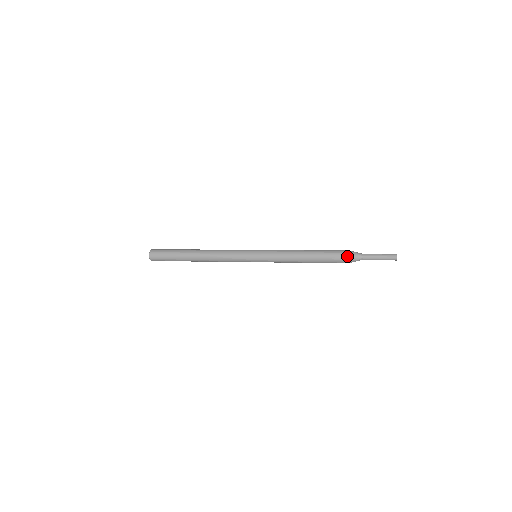
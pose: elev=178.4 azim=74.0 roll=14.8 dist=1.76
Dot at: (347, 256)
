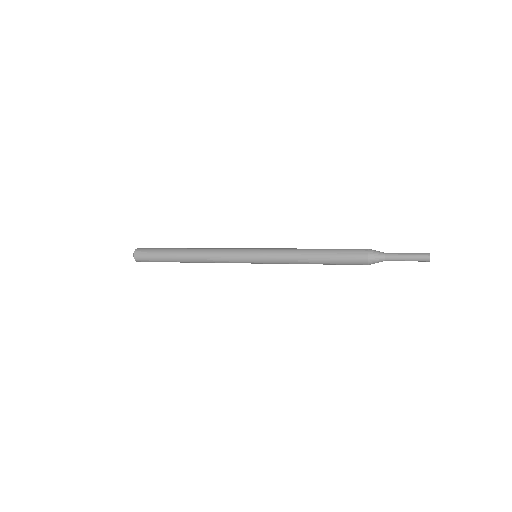
Dot at: (366, 256)
